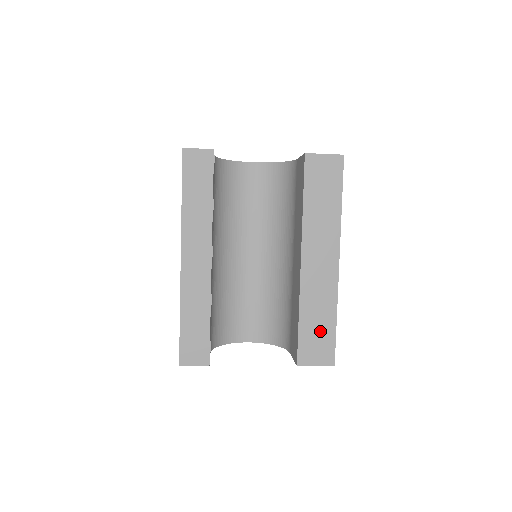
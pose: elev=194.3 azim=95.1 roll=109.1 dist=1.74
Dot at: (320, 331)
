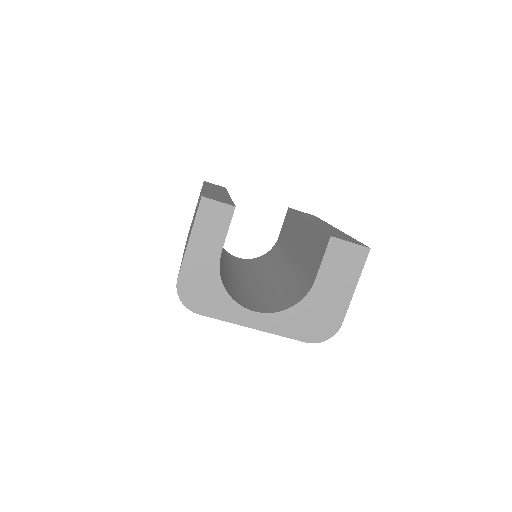
Dot at: occluded
